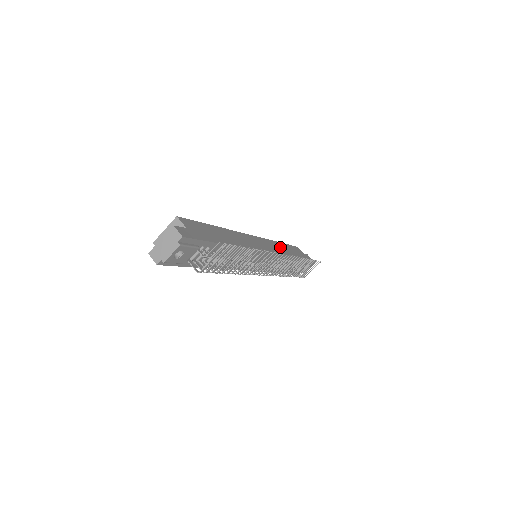
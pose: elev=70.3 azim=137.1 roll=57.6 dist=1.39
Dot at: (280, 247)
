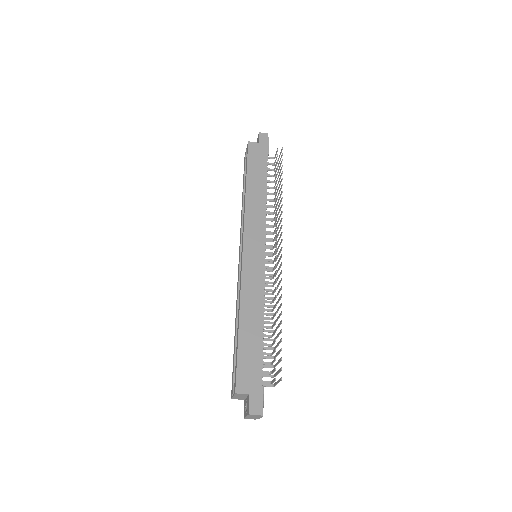
Dot at: (254, 203)
